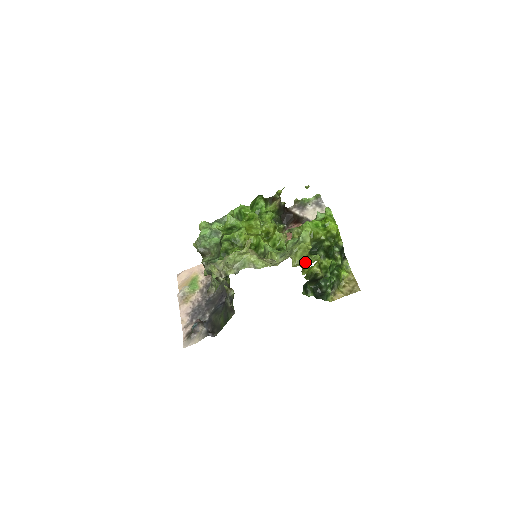
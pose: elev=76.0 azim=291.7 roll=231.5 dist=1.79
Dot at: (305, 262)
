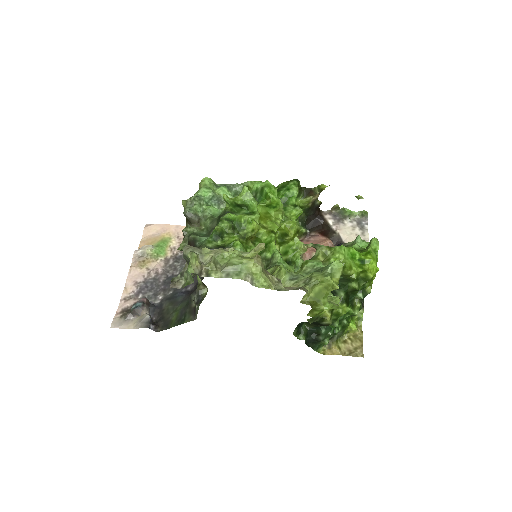
Dot at: (320, 303)
